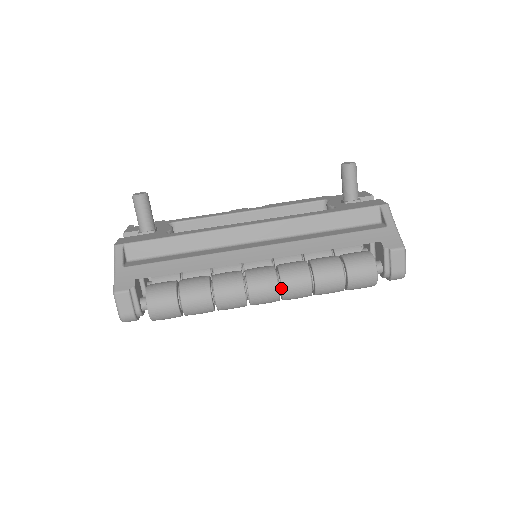
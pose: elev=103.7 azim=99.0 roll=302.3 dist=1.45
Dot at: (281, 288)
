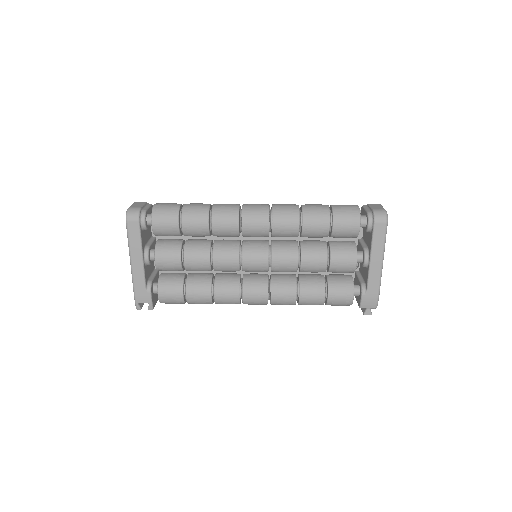
Dot at: occluded
